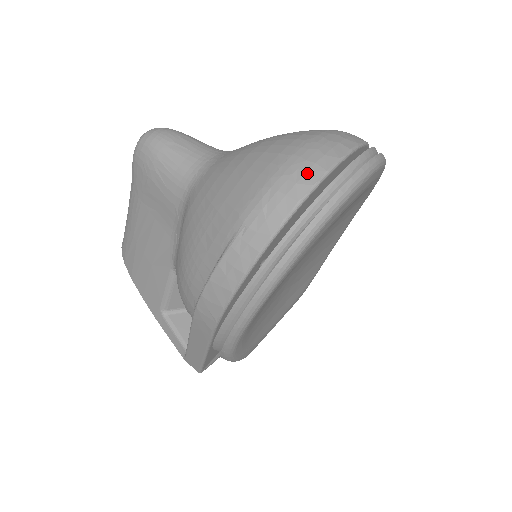
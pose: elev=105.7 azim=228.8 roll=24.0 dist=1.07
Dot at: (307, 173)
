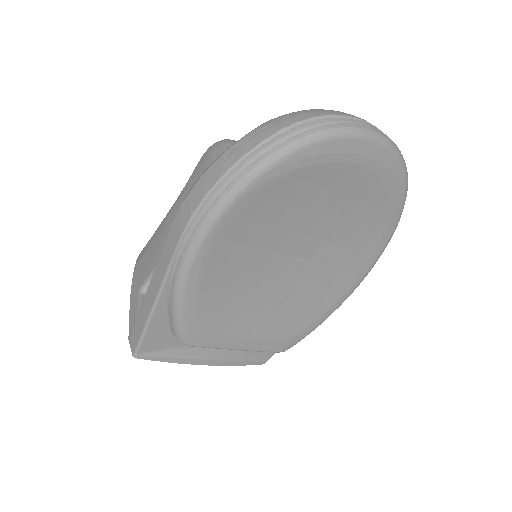
Dot at: (333, 111)
